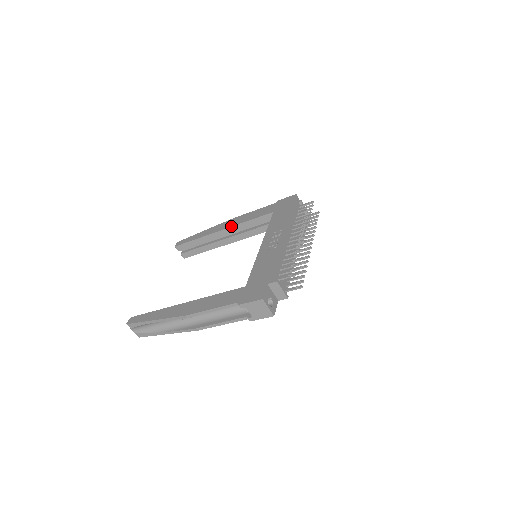
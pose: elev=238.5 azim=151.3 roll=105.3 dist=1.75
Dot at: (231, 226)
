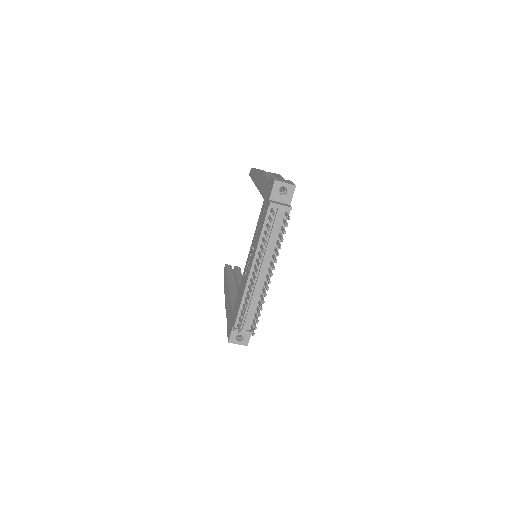
Dot at: (257, 188)
